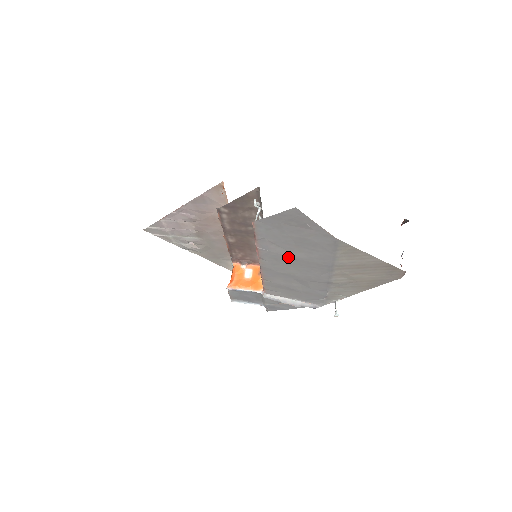
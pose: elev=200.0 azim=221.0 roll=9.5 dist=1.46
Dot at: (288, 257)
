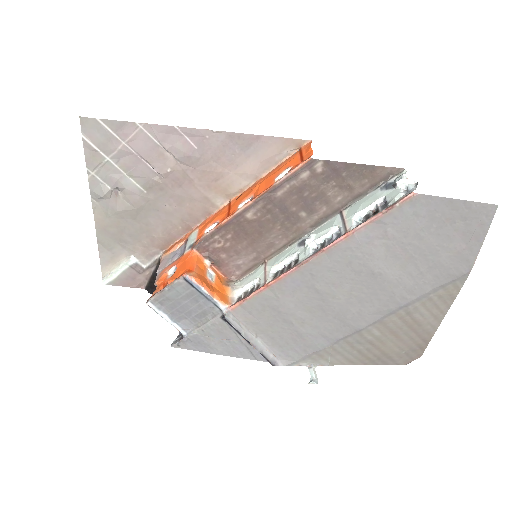
Dot at: (371, 268)
